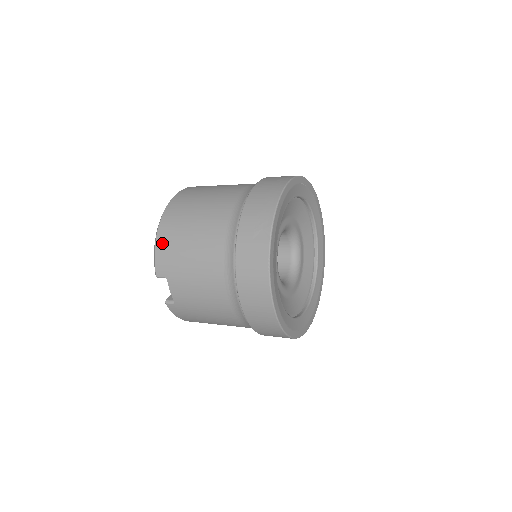
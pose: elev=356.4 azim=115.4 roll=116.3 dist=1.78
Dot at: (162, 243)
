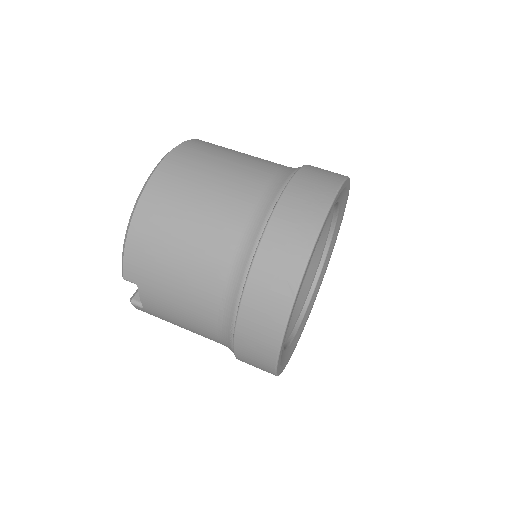
Dot at: (136, 242)
